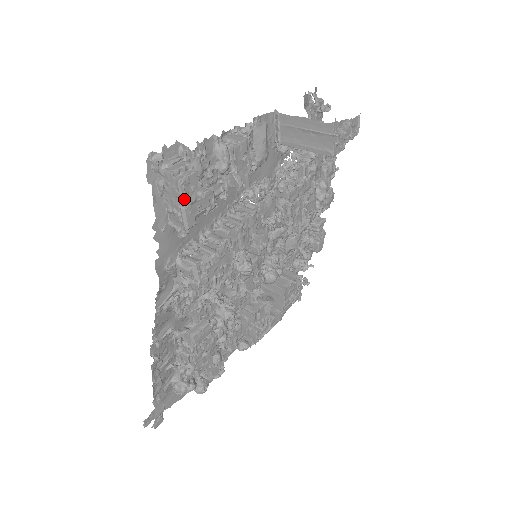
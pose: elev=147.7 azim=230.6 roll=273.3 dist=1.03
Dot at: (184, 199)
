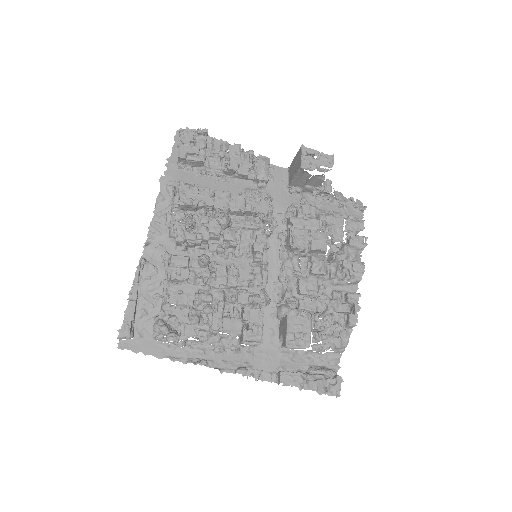
Dot at: (182, 140)
